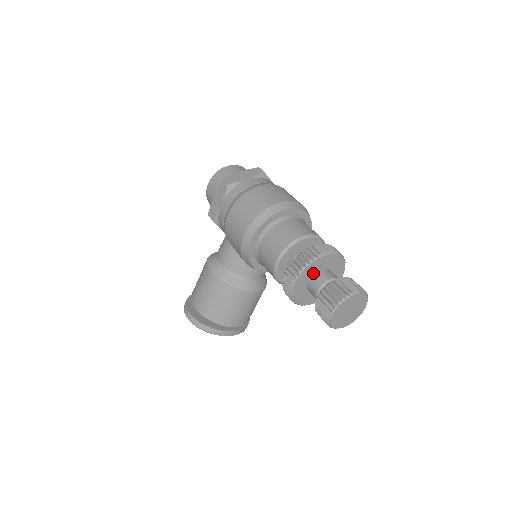
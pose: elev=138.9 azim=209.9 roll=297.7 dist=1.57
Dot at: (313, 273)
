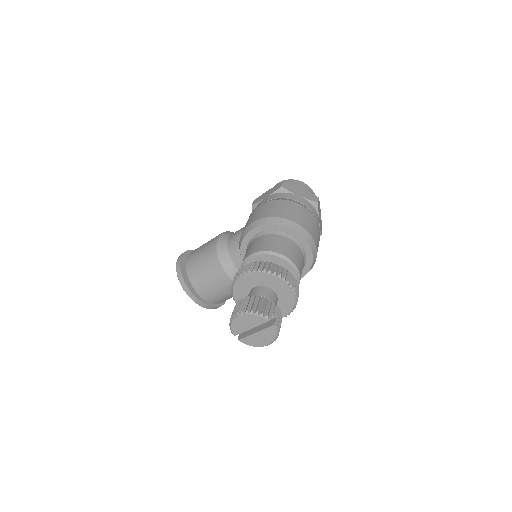
Dot at: (261, 284)
